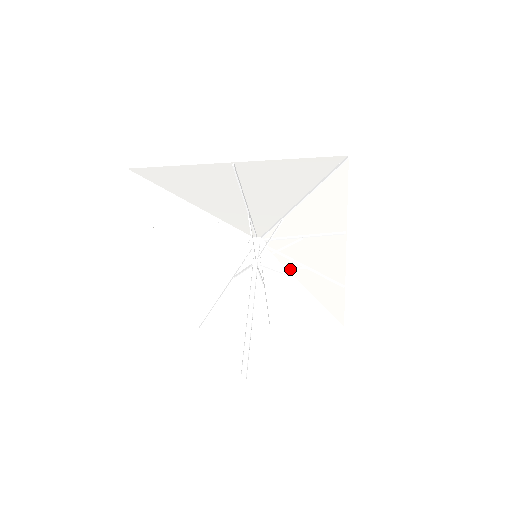
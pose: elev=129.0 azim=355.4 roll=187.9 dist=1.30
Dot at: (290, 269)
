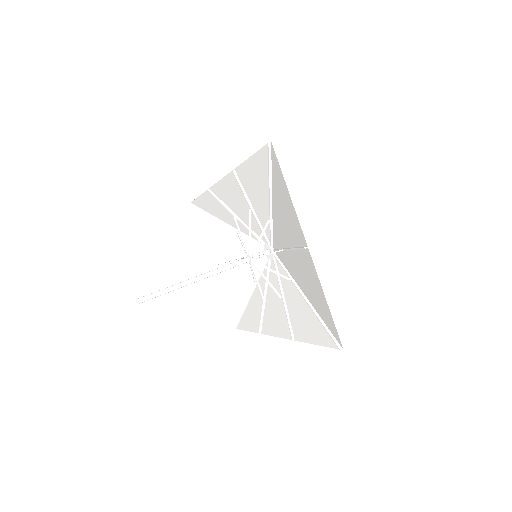
Dot at: (261, 281)
